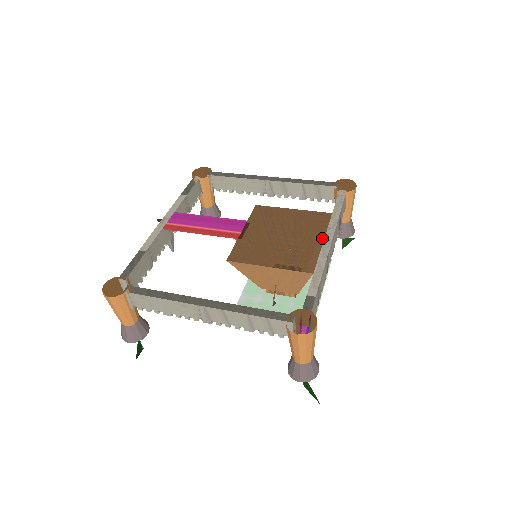
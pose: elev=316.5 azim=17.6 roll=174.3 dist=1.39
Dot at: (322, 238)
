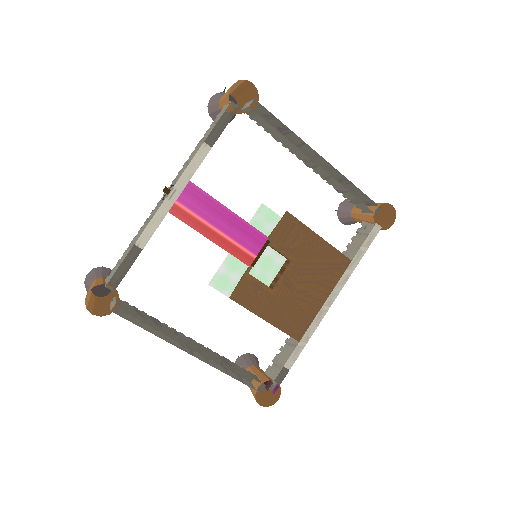
Dot at: (326, 280)
